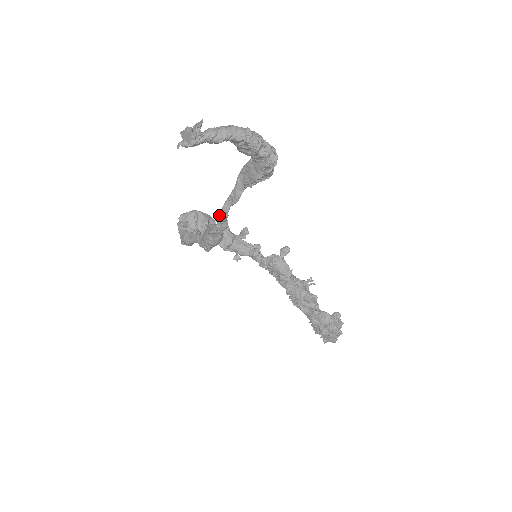
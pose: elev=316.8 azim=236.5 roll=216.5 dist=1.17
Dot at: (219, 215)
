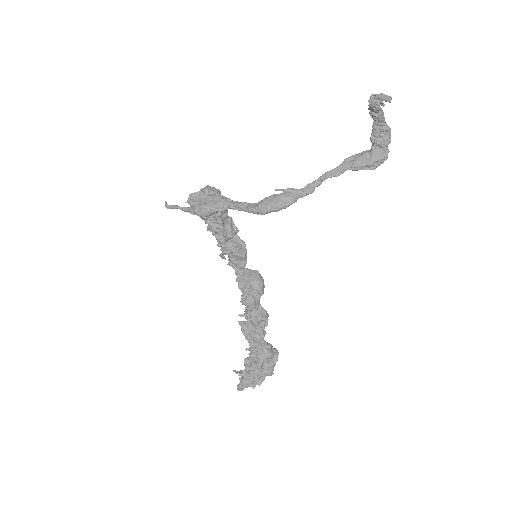
Dot at: occluded
